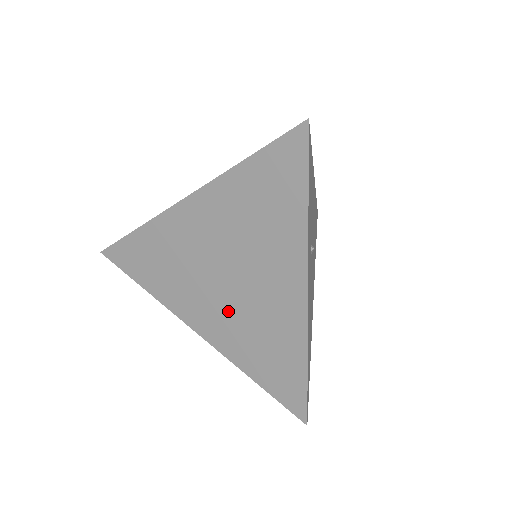
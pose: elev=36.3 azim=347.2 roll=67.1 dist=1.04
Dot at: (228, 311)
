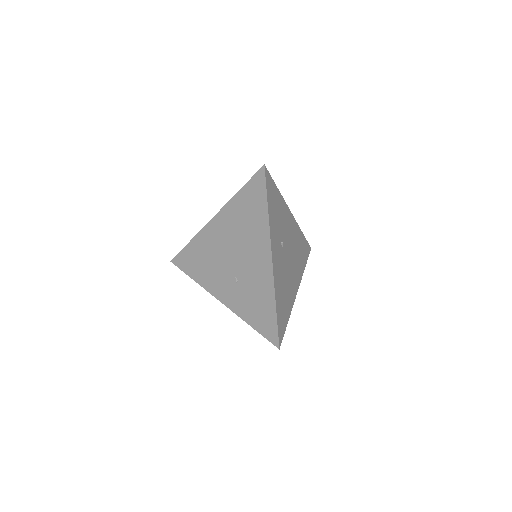
Dot at: (235, 281)
